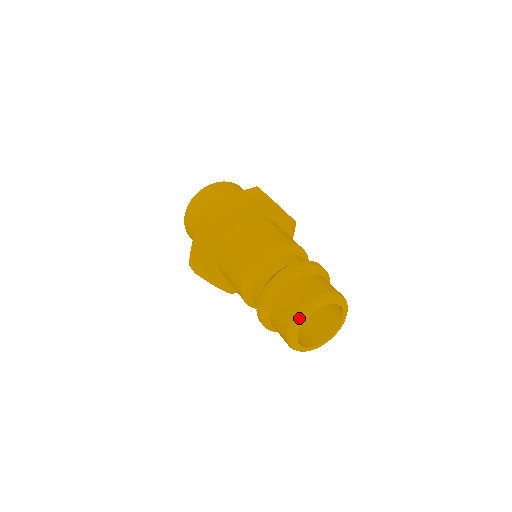
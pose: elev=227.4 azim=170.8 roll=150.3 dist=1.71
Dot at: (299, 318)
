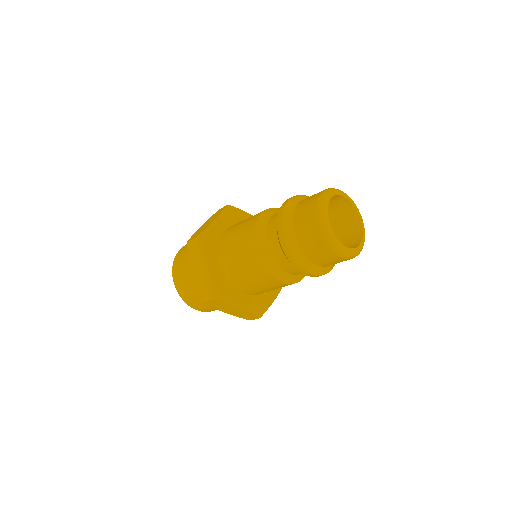
Dot at: (321, 212)
